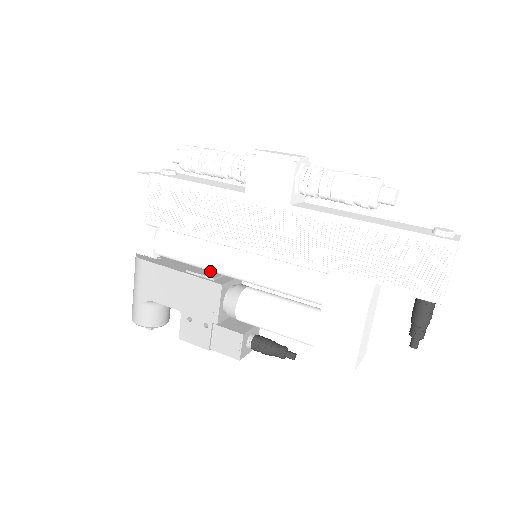
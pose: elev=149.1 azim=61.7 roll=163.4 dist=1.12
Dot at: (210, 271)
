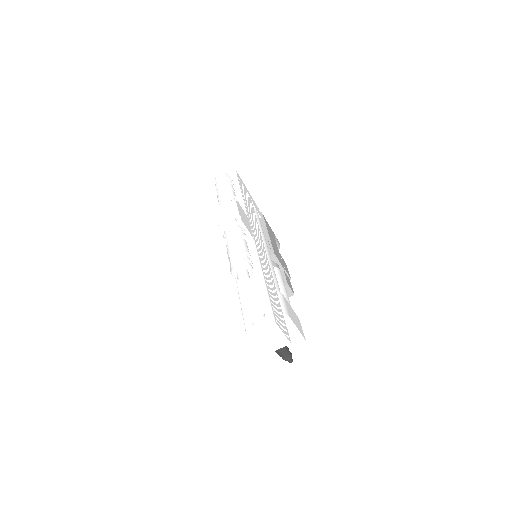
Dot at: occluded
